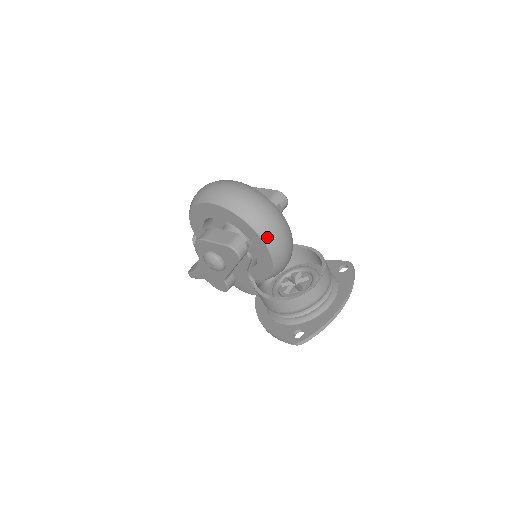
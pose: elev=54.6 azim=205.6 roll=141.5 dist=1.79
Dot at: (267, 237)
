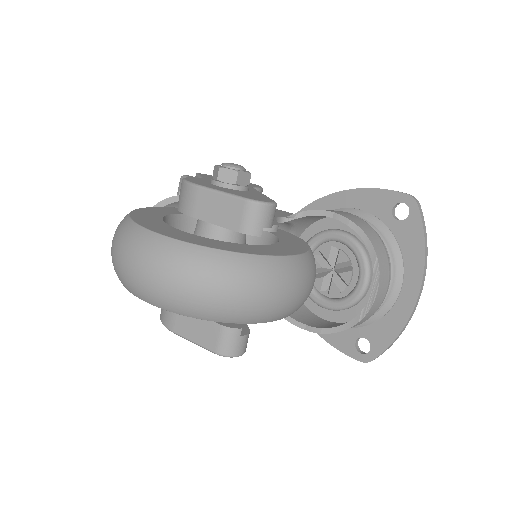
Dot at: (272, 317)
